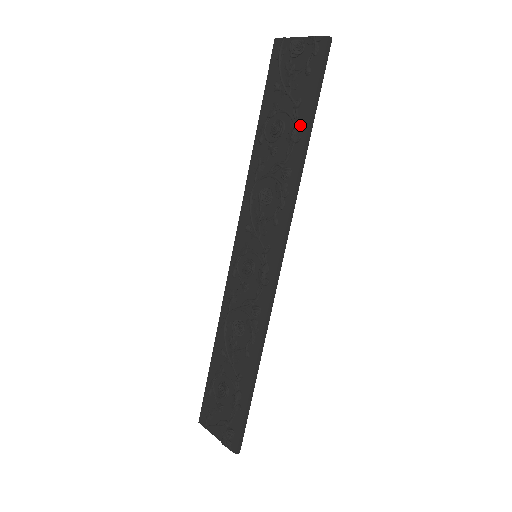
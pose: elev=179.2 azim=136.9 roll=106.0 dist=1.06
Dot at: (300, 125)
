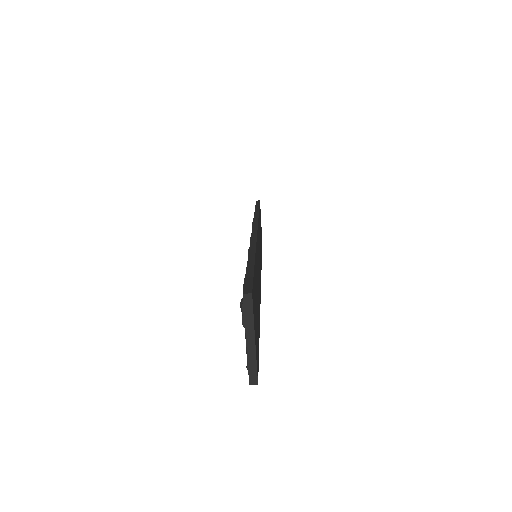
Dot at: occluded
